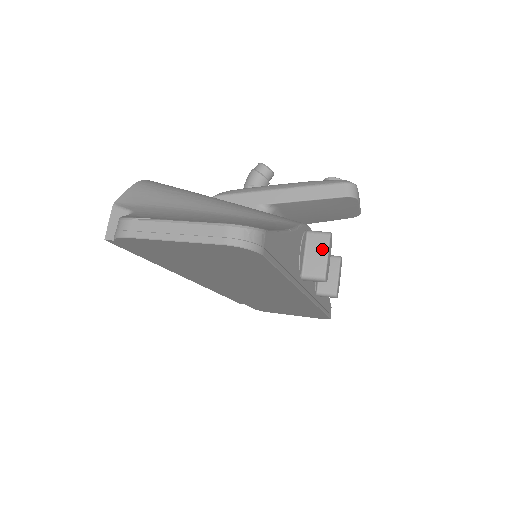
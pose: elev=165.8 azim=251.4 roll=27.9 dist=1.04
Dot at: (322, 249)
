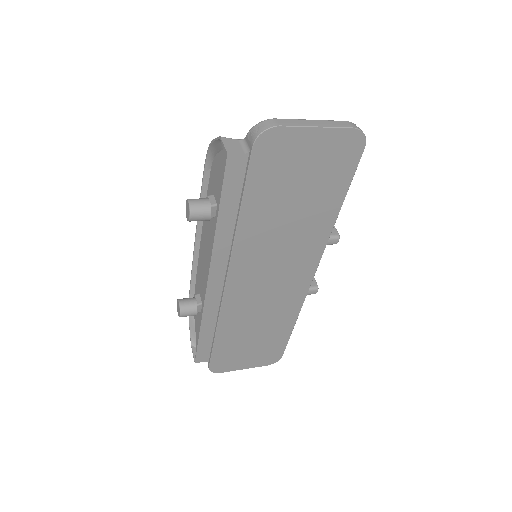
Dot at: occluded
